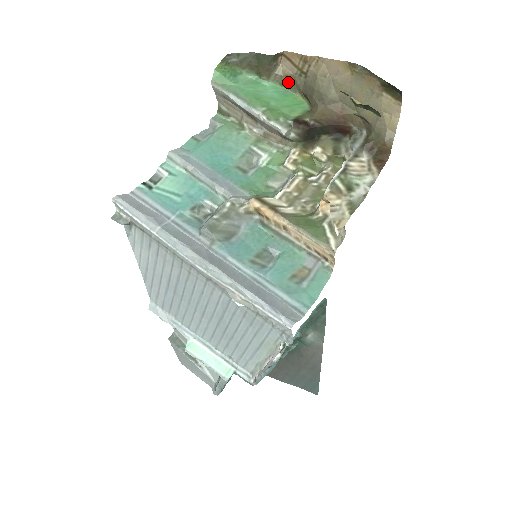
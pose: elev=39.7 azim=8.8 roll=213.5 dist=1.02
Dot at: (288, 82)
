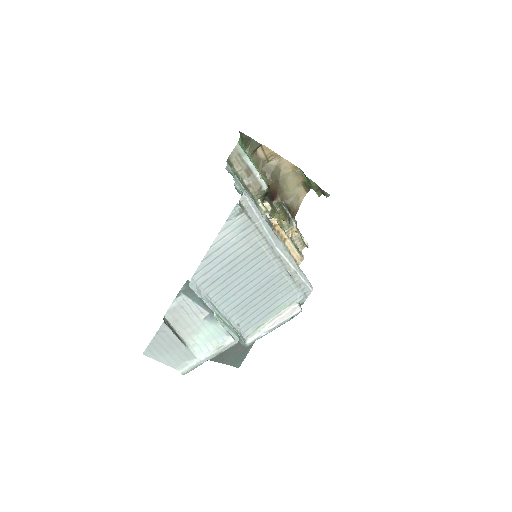
Dot at: (257, 161)
